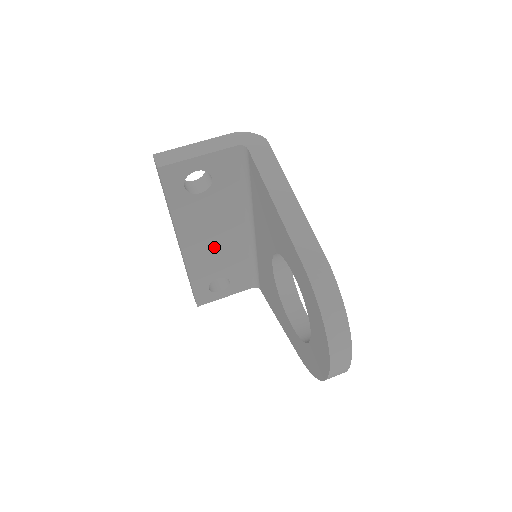
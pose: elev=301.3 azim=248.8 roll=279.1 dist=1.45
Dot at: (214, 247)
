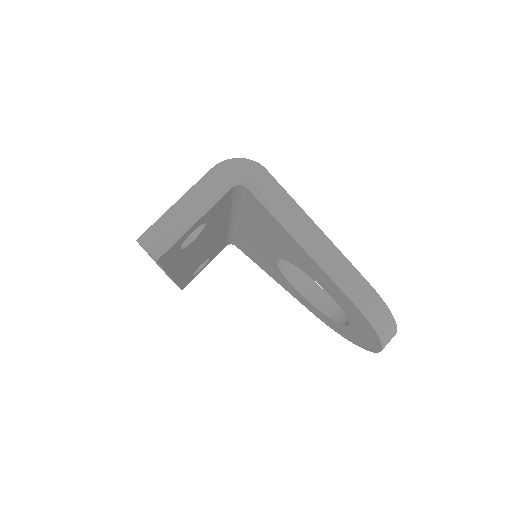
Dot at: (200, 255)
